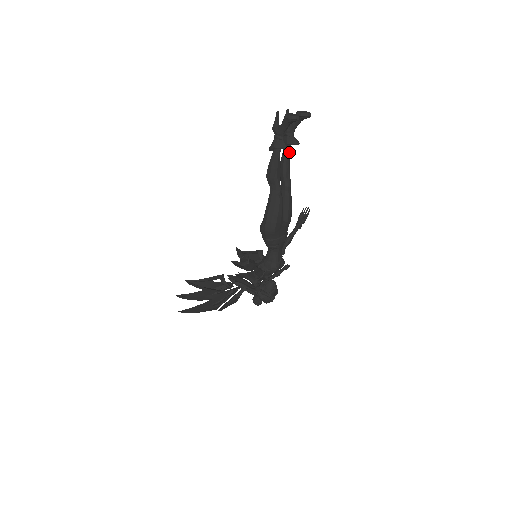
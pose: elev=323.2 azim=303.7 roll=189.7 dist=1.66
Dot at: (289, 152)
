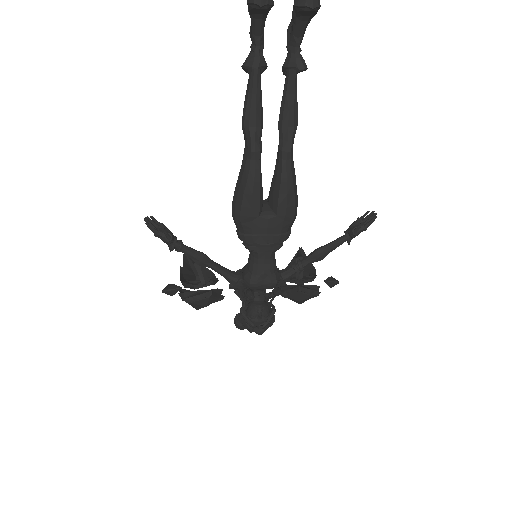
Dot at: (292, 85)
